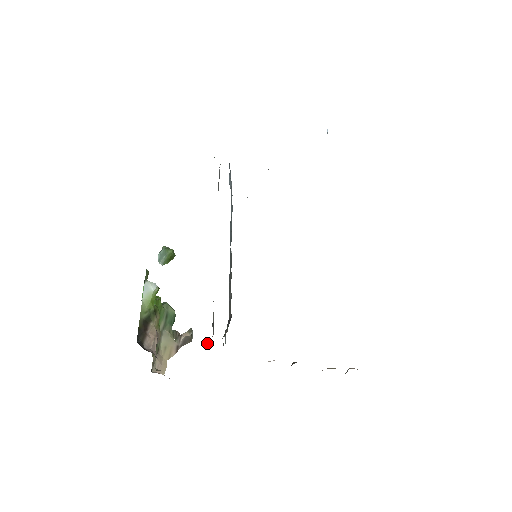
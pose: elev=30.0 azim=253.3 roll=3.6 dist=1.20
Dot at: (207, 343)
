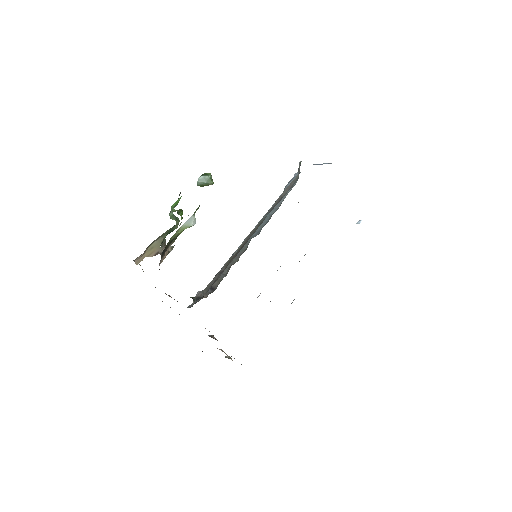
Dot at: (195, 300)
